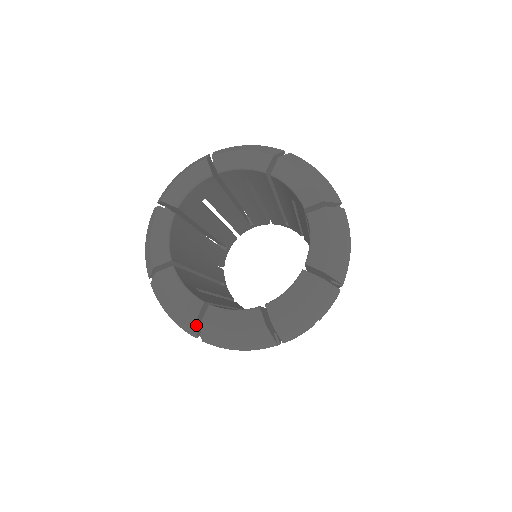
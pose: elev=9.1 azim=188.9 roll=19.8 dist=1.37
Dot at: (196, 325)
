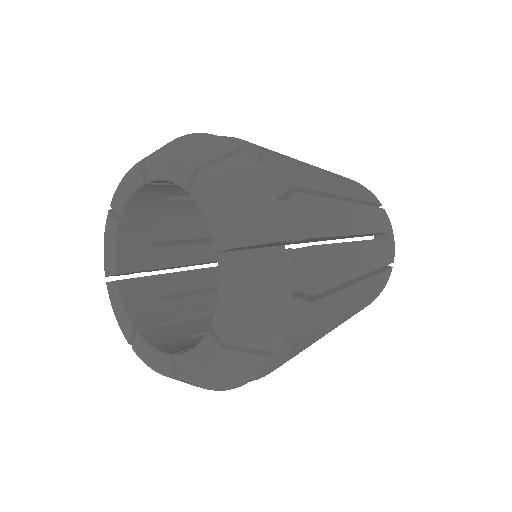
Dot at: occluded
